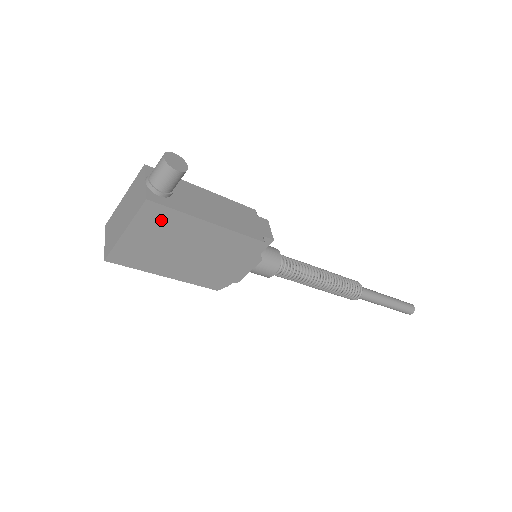
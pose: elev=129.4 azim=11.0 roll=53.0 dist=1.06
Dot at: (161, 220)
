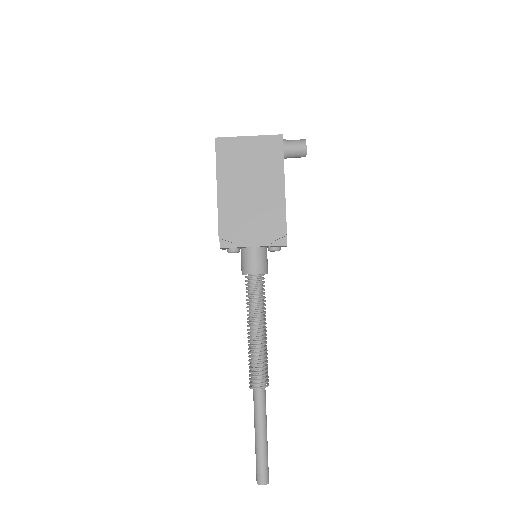
Dot at: (270, 152)
